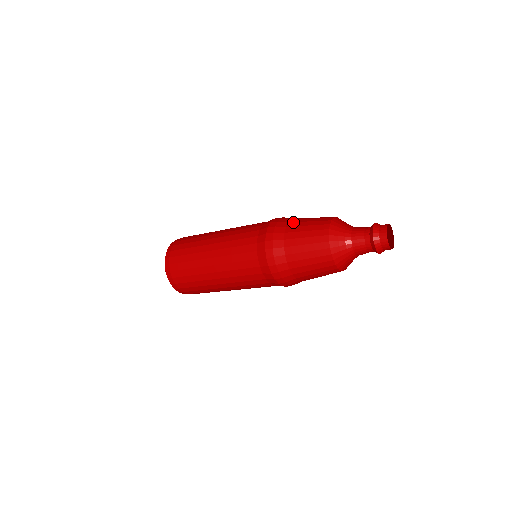
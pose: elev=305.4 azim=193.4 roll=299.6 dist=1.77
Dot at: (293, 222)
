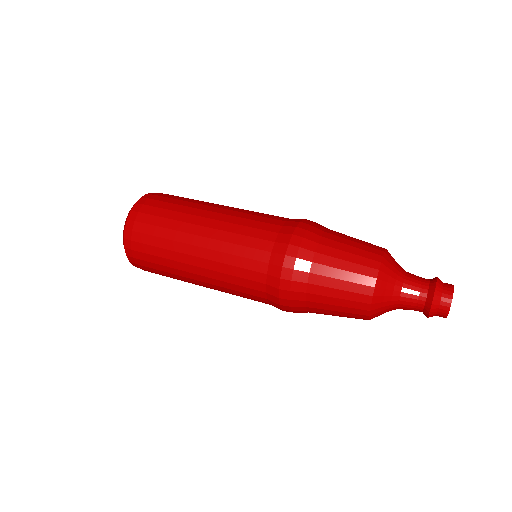
Dot at: (322, 254)
